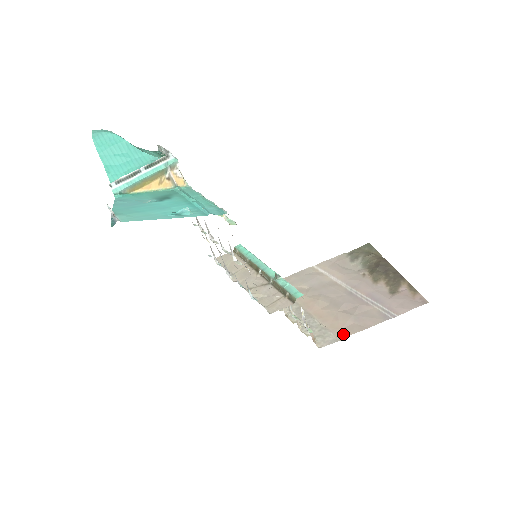
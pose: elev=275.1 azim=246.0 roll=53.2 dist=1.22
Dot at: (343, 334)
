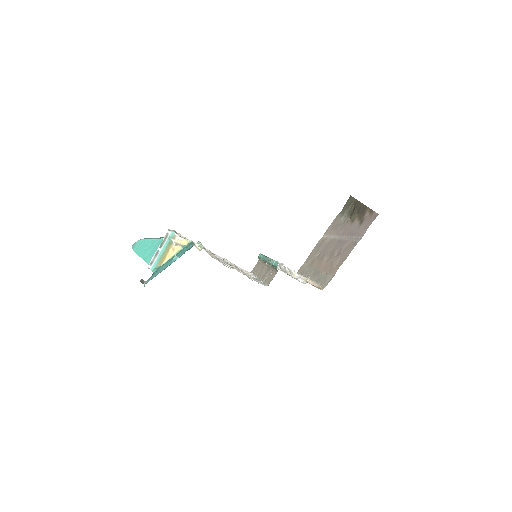
Dot at: (334, 272)
